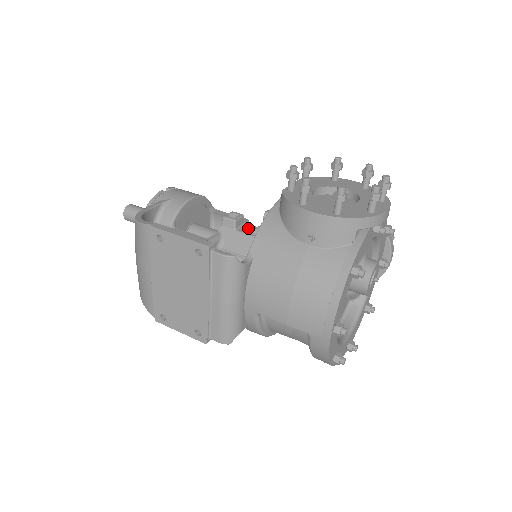
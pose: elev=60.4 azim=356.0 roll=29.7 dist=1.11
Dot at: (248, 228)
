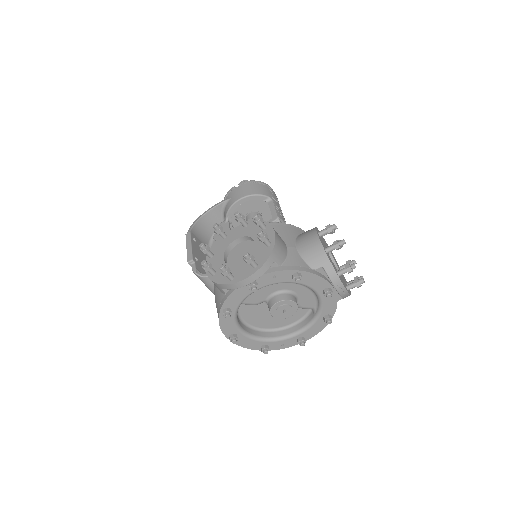
Dot at: occluded
